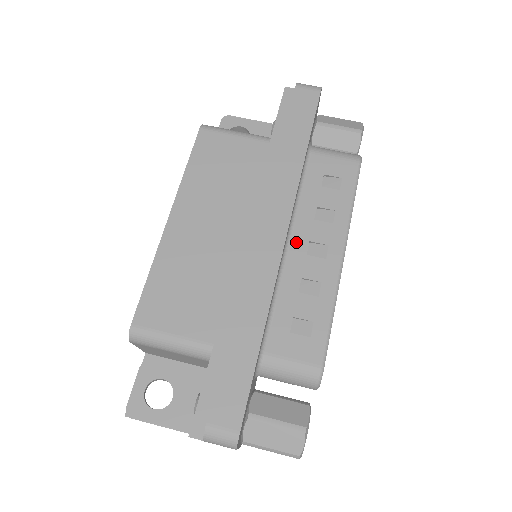
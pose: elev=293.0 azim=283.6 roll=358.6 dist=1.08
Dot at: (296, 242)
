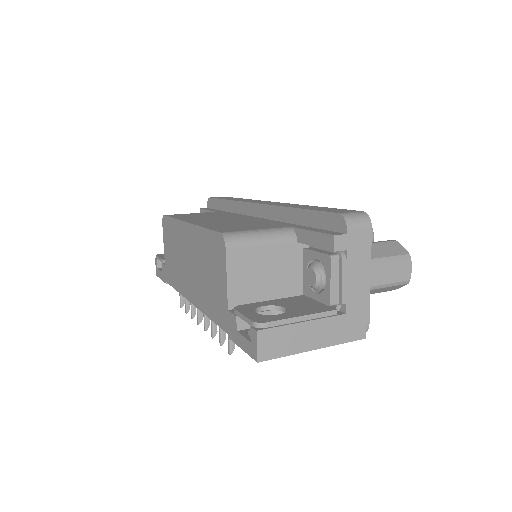
Dot at: occluded
